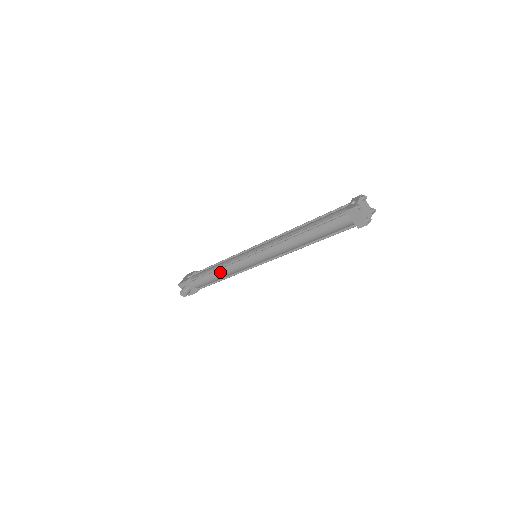
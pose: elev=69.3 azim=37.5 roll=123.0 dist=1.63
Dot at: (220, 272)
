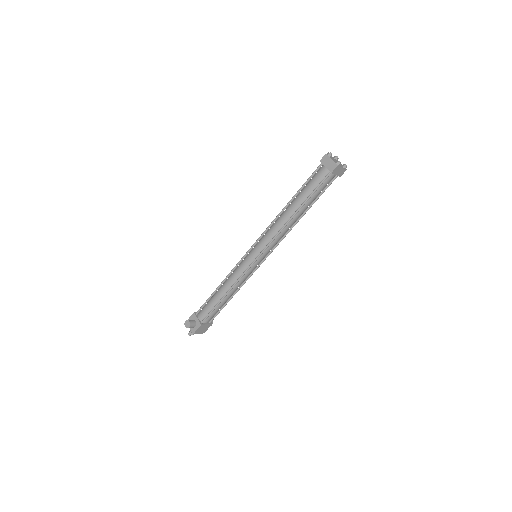
Dot at: (224, 285)
